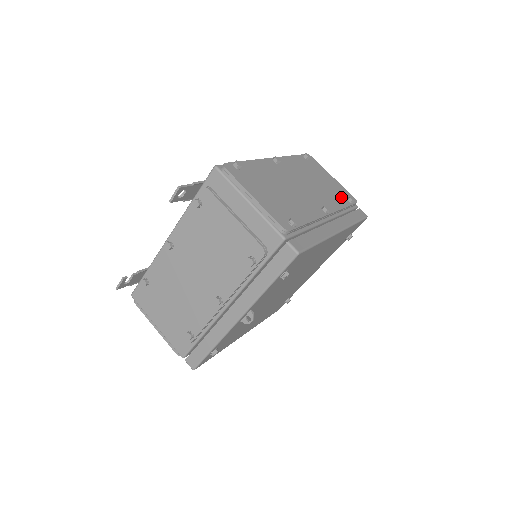
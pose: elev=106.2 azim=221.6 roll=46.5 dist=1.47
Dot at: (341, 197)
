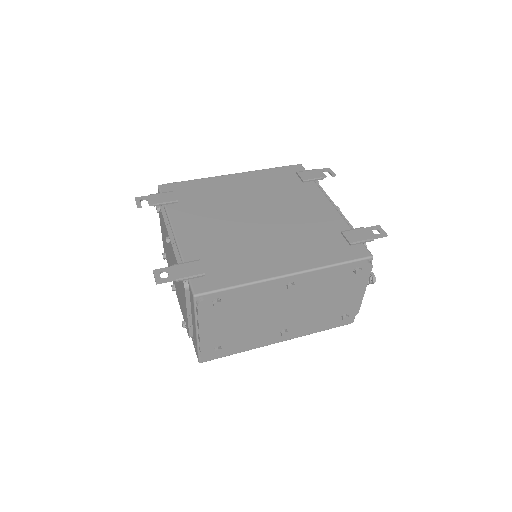
Dot at: (336, 314)
